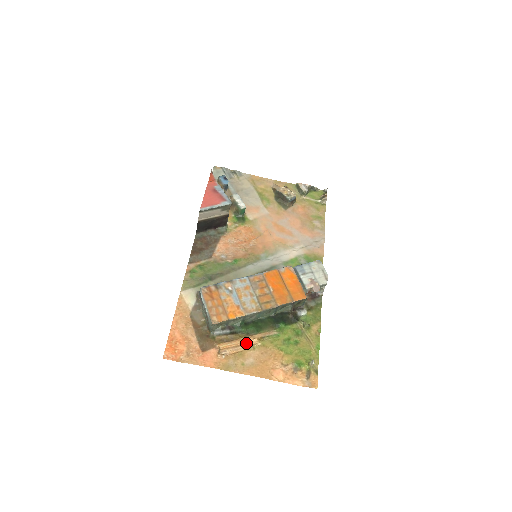
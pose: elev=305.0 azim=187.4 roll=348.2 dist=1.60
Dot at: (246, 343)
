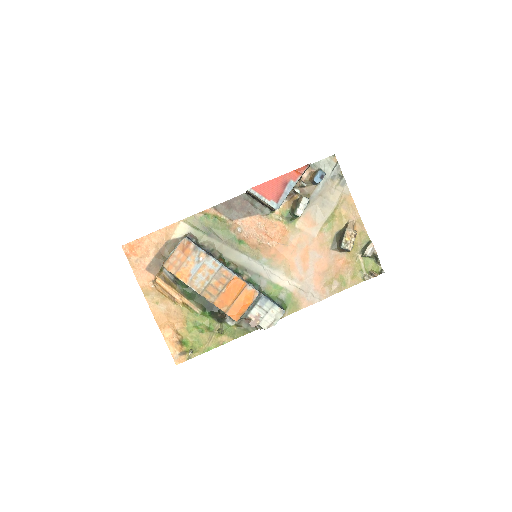
Dot at: (173, 296)
